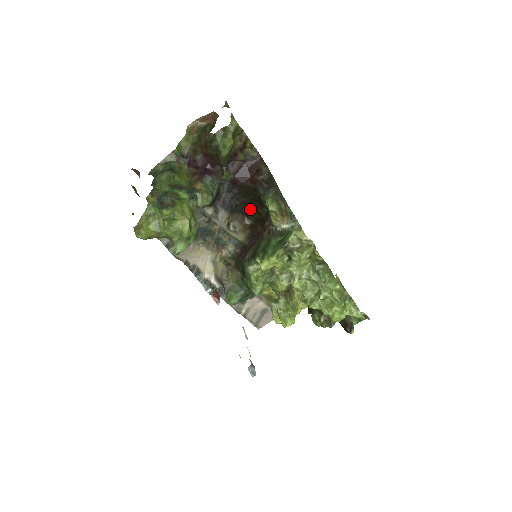
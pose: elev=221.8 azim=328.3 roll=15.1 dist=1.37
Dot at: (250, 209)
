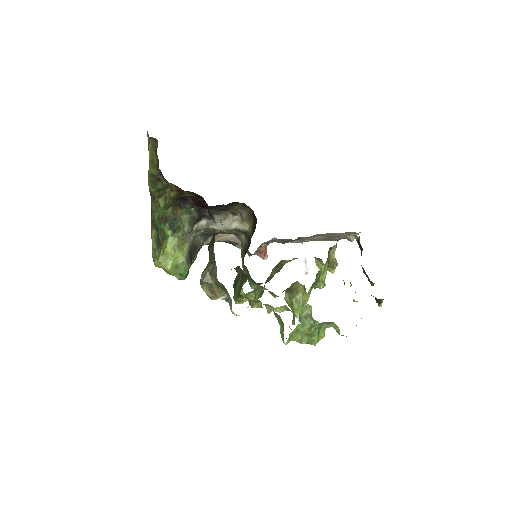
Dot at: occluded
